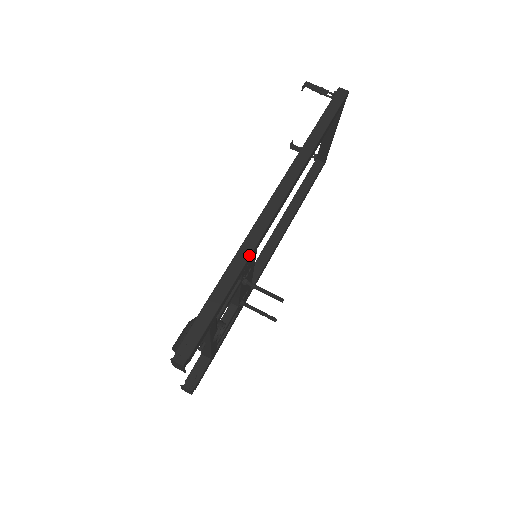
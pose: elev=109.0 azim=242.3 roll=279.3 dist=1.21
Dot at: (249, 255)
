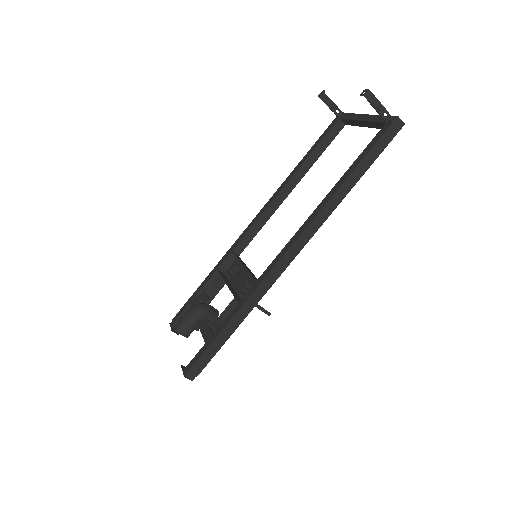
Dot at: (257, 302)
